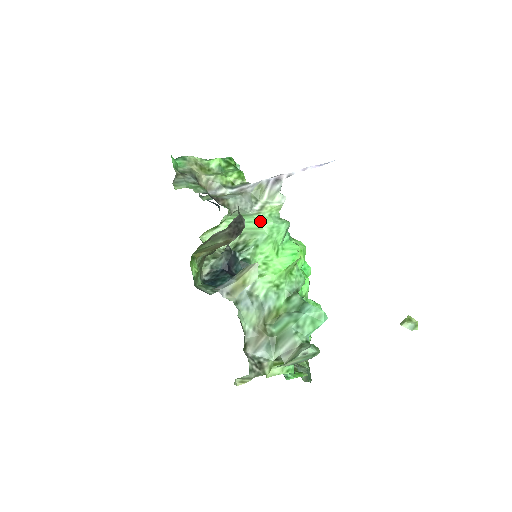
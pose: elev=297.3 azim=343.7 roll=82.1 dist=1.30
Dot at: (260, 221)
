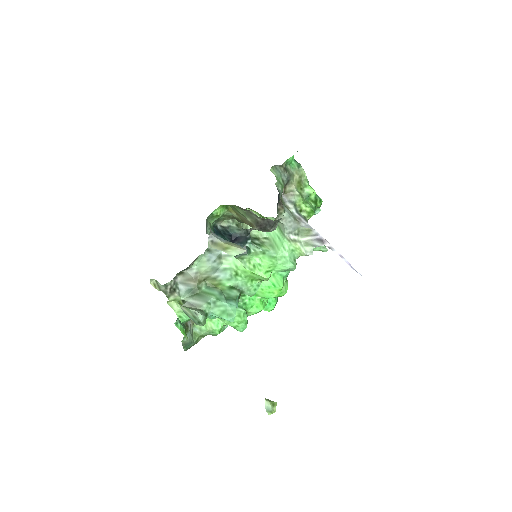
Dot at: (284, 245)
